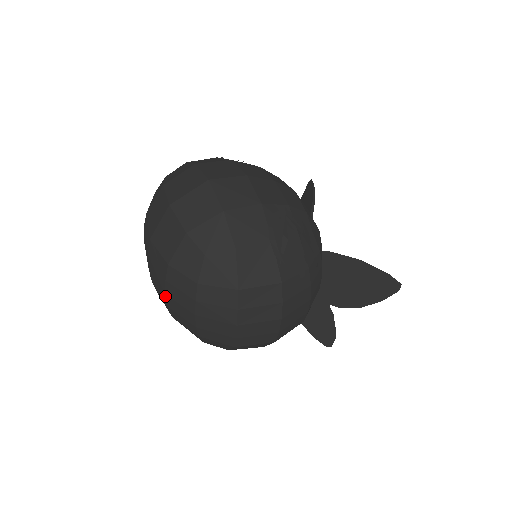
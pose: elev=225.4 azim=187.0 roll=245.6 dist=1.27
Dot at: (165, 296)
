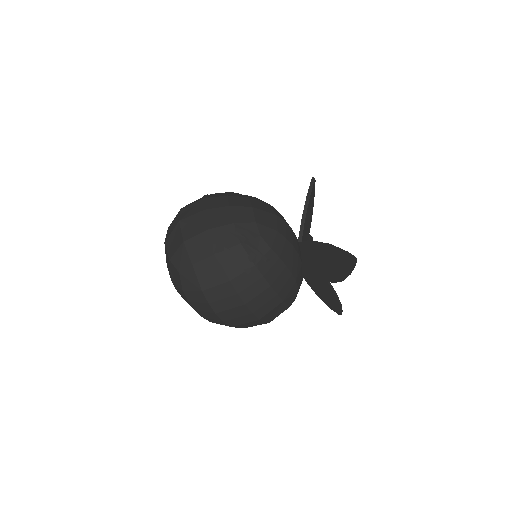
Dot at: occluded
